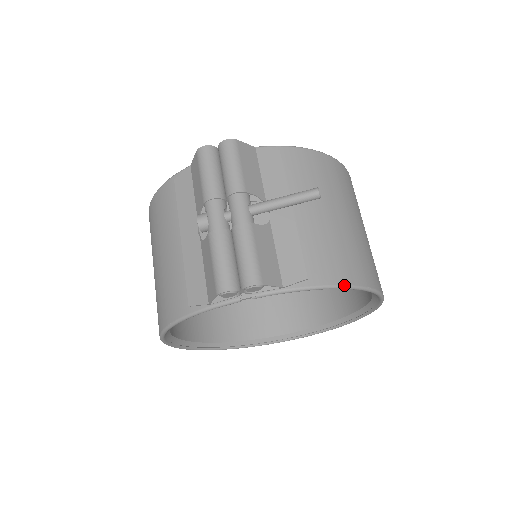
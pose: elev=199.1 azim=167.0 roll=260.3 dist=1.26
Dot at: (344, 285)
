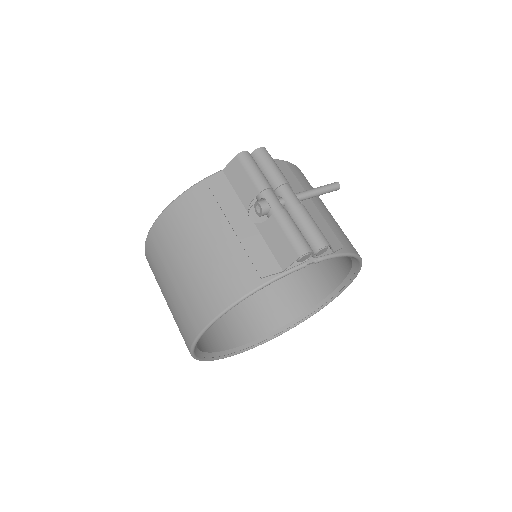
Dot at: (358, 255)
